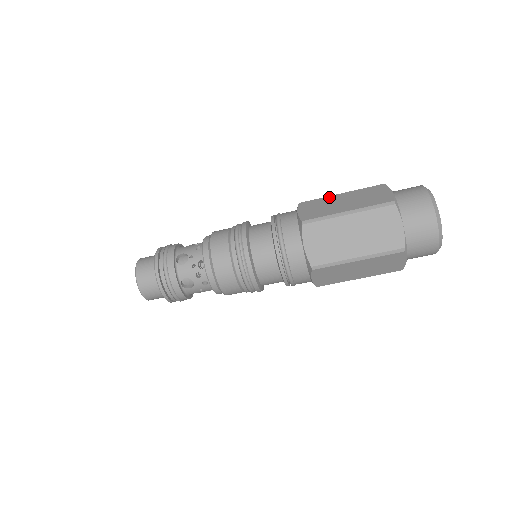
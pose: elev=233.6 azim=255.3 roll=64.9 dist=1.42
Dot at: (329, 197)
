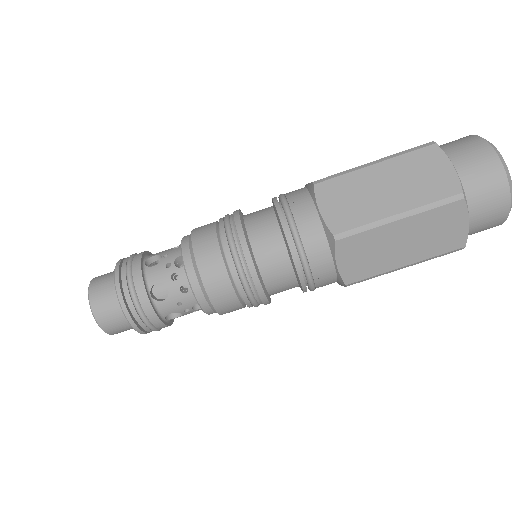
Dot at: occluded
